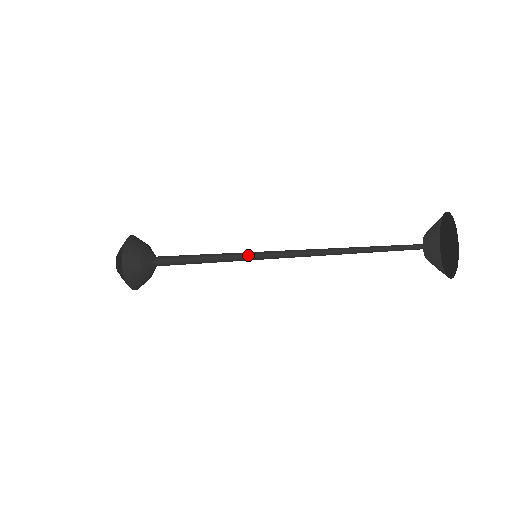
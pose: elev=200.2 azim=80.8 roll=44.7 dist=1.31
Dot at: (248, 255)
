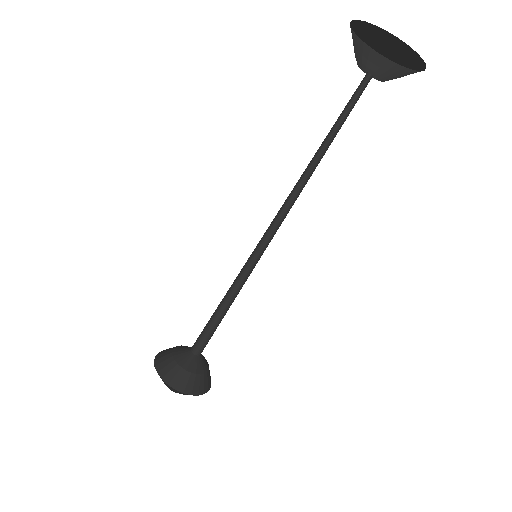
Dot at: (254, 265)
